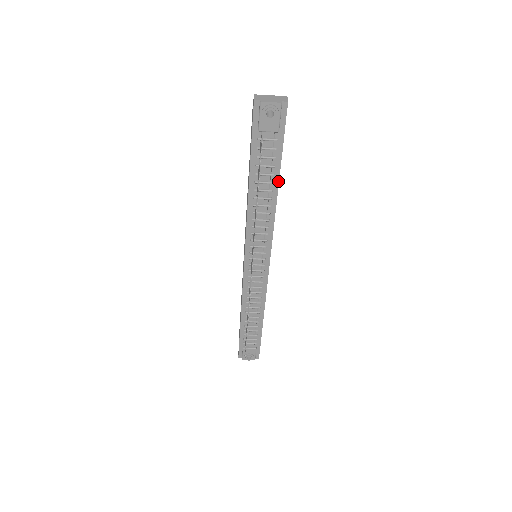
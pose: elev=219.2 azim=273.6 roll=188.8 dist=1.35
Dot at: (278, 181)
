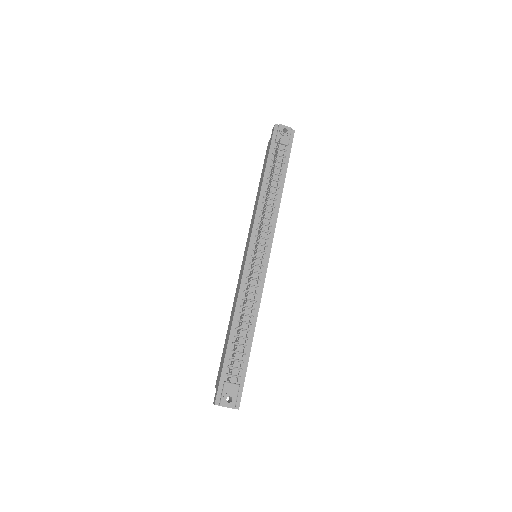
Dot at: (284, 181)
